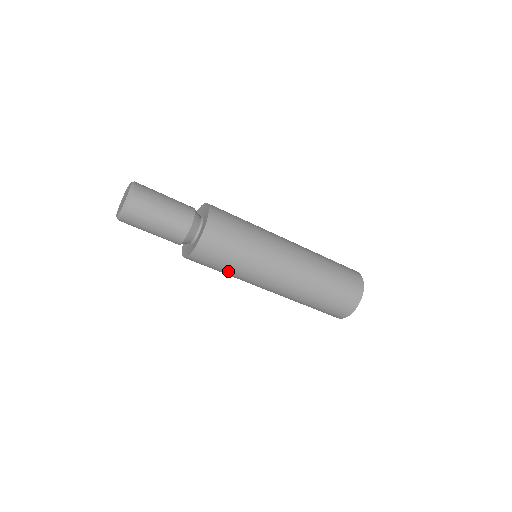
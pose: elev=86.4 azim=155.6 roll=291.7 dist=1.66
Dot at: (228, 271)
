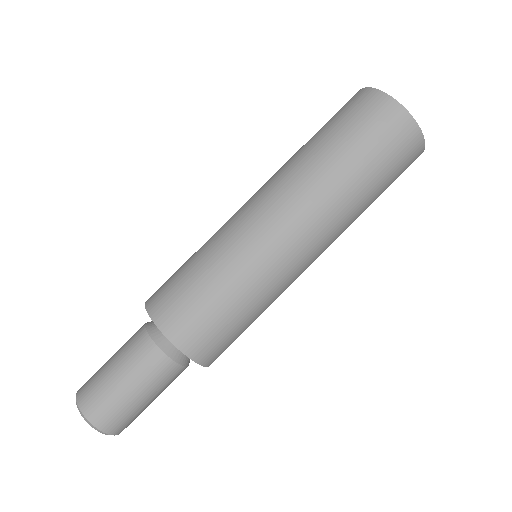
Dot at: occluded
